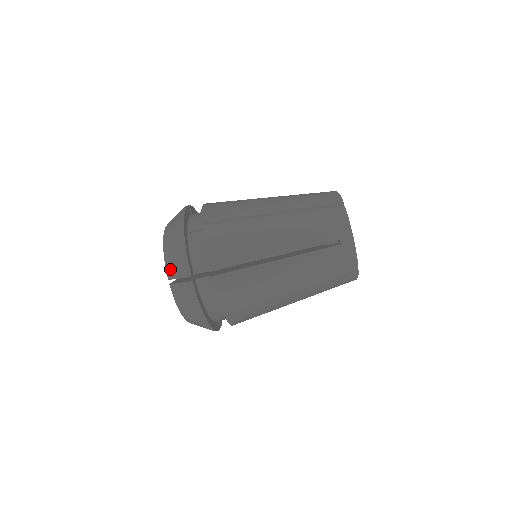
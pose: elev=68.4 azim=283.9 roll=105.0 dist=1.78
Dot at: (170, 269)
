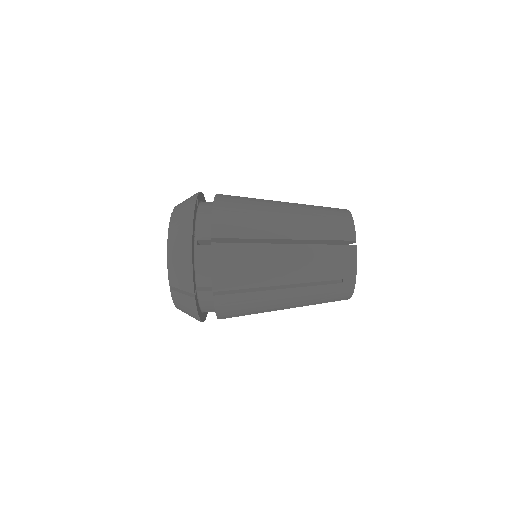
Dot at: (173, 278)
